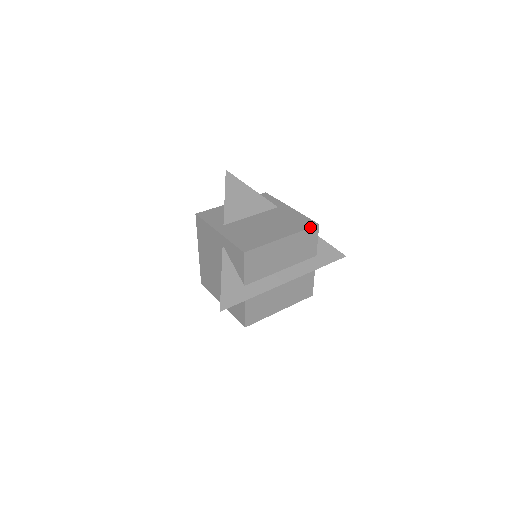
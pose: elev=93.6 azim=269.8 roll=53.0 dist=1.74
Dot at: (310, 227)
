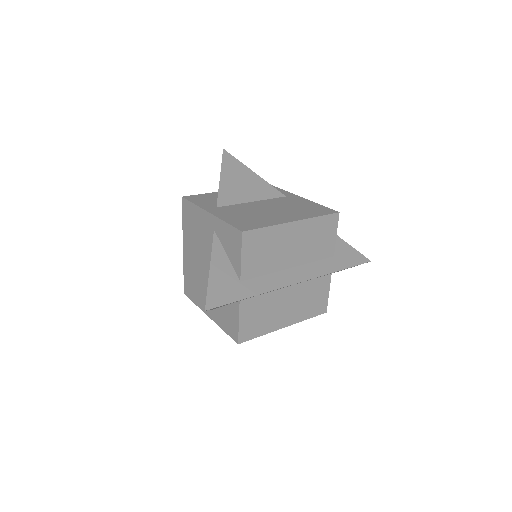
Dot at: (328, 214)
